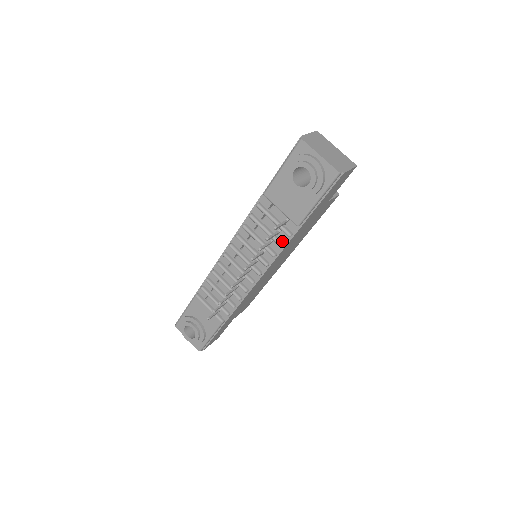
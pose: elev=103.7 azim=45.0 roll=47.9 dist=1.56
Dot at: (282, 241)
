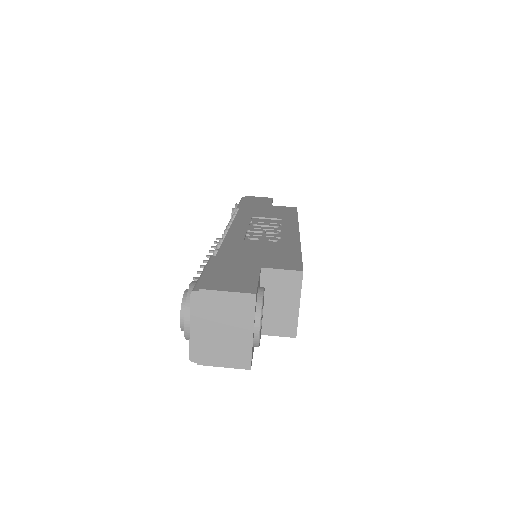
Dot at: occluded
